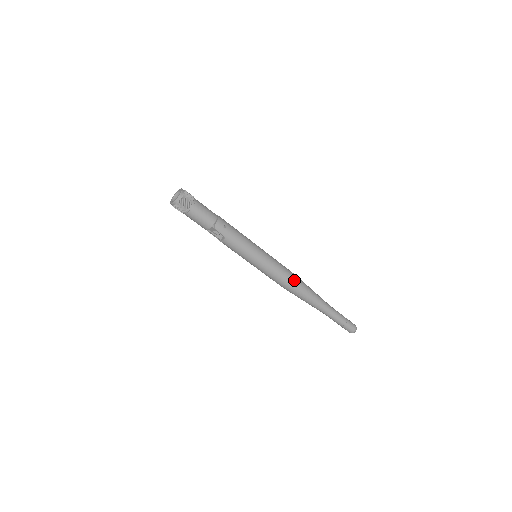
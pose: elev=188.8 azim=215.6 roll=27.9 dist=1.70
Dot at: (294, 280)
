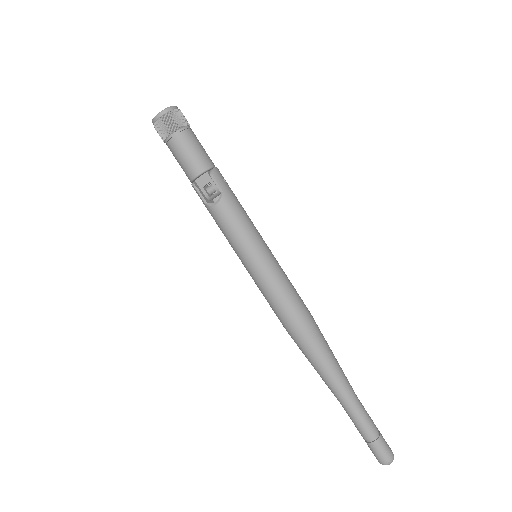
Dot at: (309, 313)
